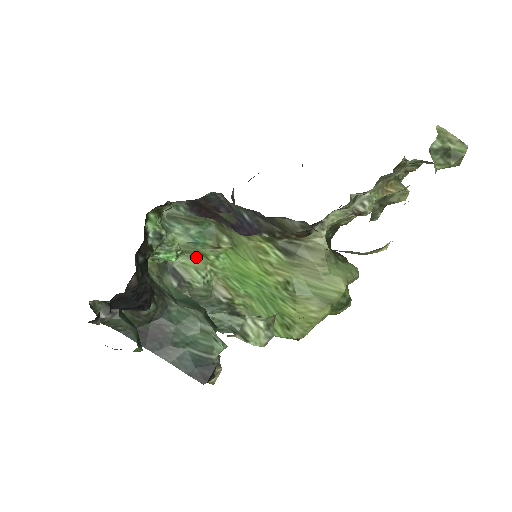
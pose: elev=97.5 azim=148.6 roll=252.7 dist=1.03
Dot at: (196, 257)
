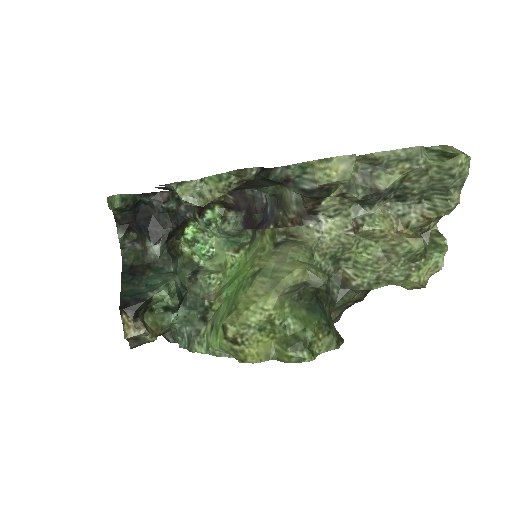
Dot at: (220, 268)
